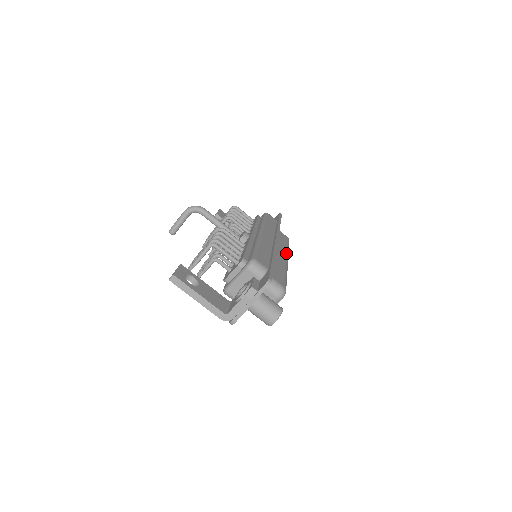
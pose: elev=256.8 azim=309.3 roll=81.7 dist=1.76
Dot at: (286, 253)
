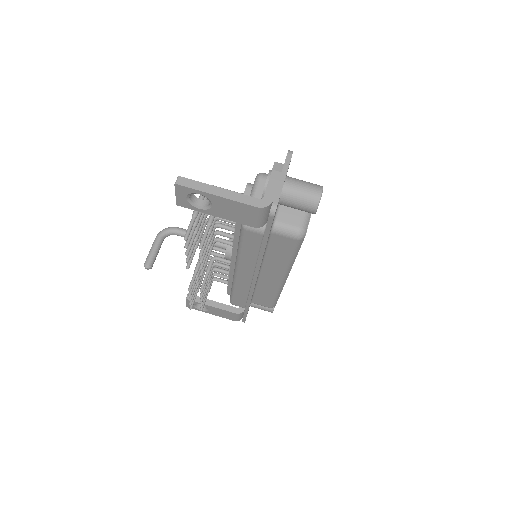
Dot at: occluded
